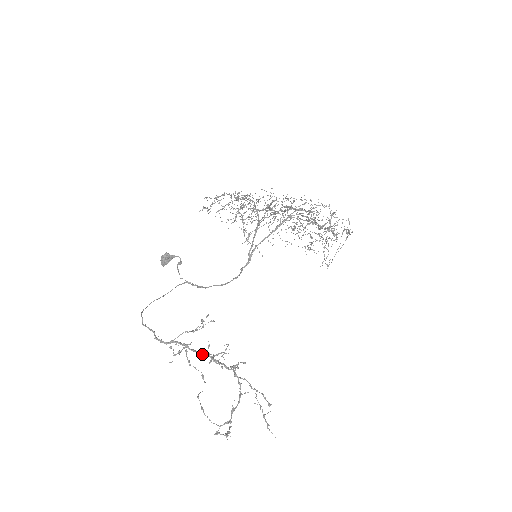
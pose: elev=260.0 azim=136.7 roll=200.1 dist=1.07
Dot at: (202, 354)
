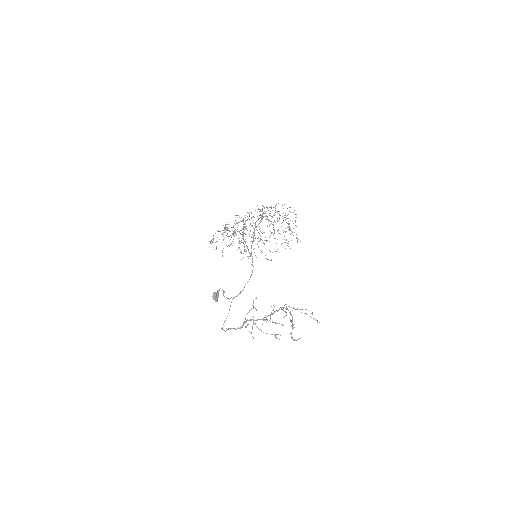
Dot at: (263, 319)
